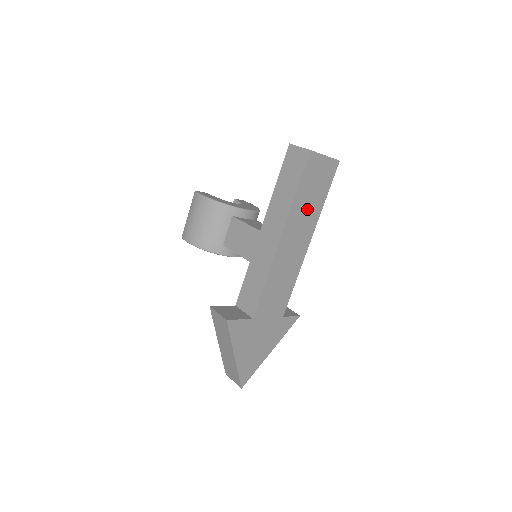
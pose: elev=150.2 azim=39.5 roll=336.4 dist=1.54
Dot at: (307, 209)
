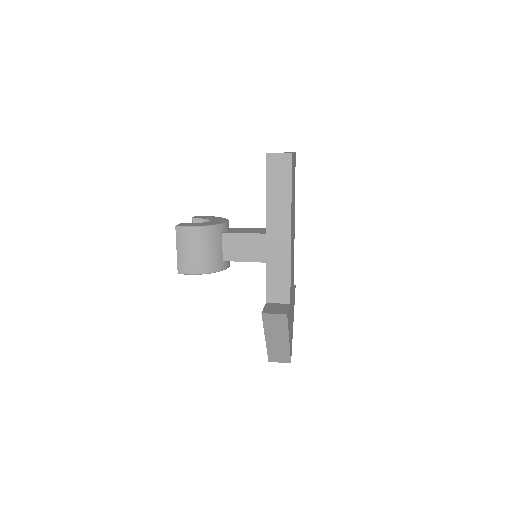
Dot at: (293, 200)
